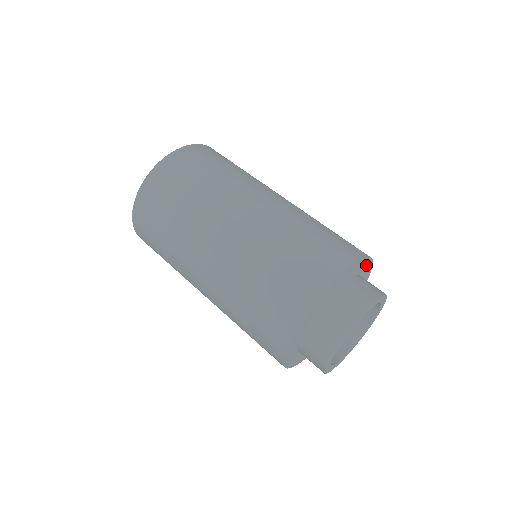
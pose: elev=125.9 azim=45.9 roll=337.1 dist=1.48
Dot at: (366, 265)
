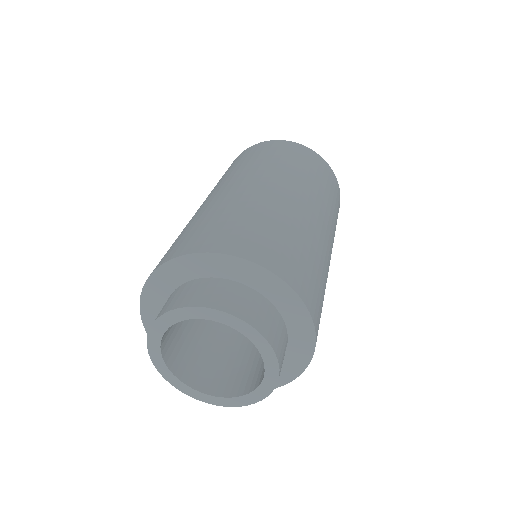
Dot at: (229, 265)
